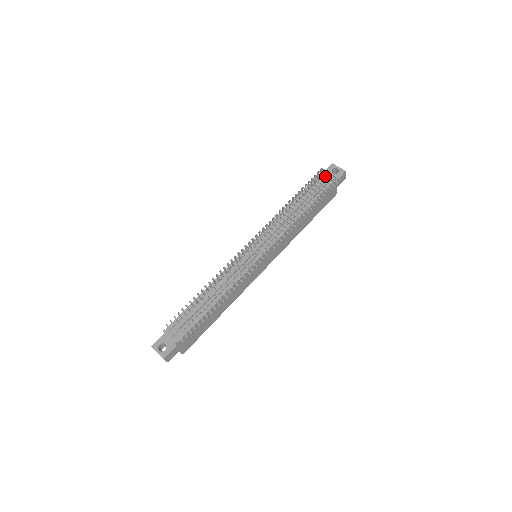
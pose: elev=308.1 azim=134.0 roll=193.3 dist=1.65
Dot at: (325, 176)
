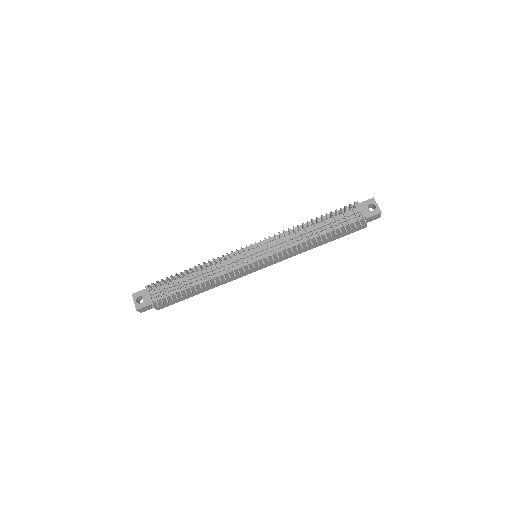
Dot at: (354, 212)
